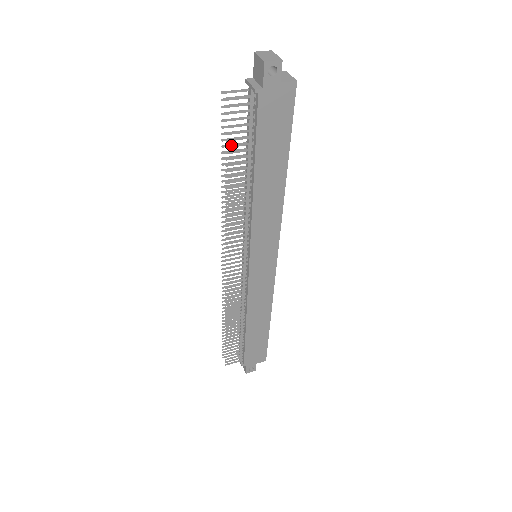
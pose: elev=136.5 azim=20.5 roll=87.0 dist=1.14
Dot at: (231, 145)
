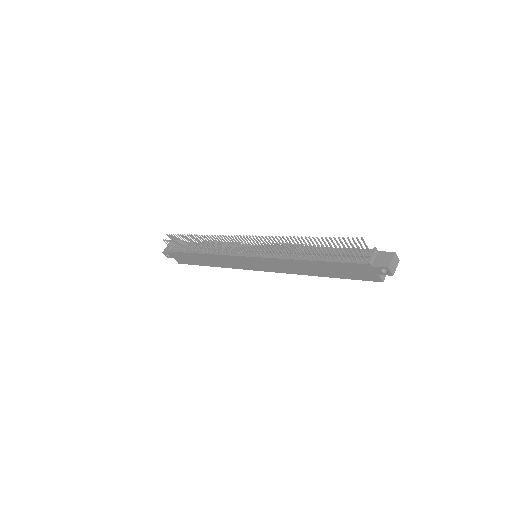
Dot at: occluded
